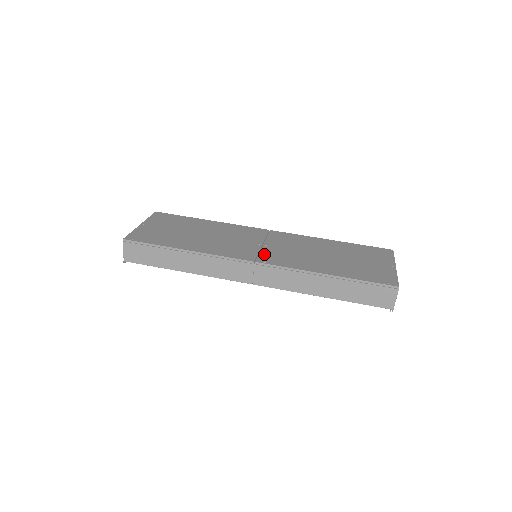
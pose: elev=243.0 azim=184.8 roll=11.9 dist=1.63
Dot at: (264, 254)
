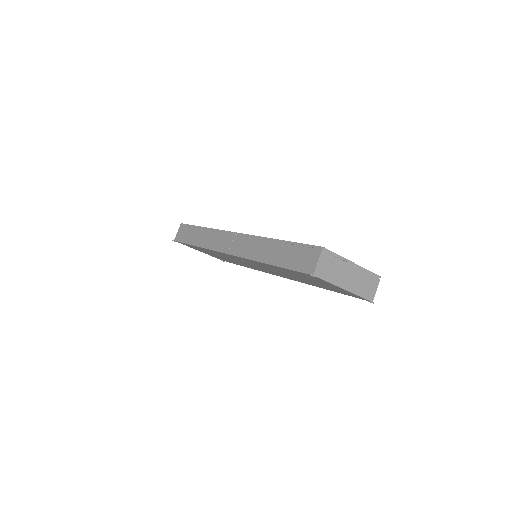
Dot at: occluded
